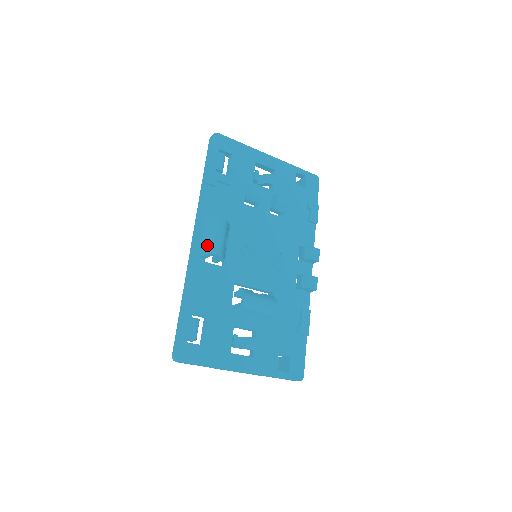
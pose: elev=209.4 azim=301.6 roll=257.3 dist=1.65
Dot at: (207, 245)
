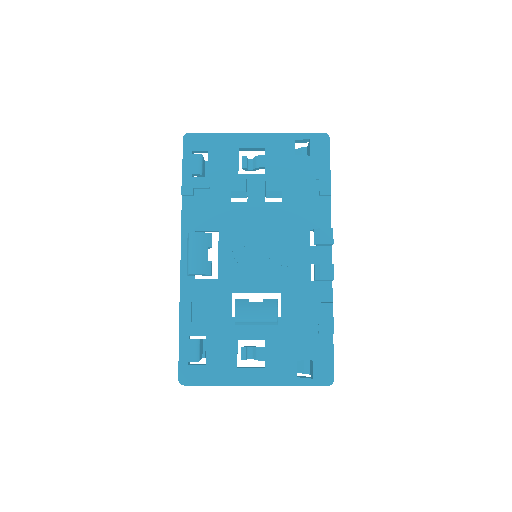
Dot at: occluded
